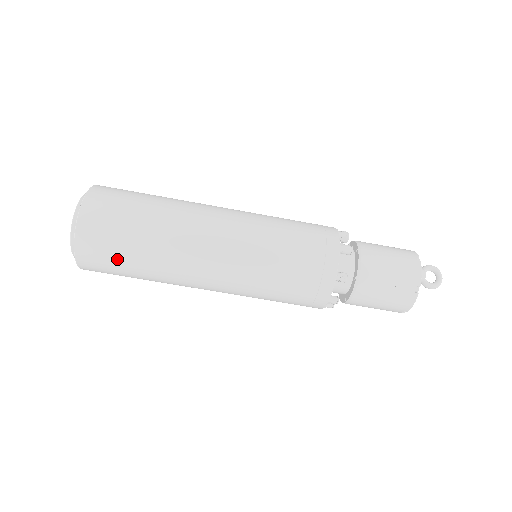
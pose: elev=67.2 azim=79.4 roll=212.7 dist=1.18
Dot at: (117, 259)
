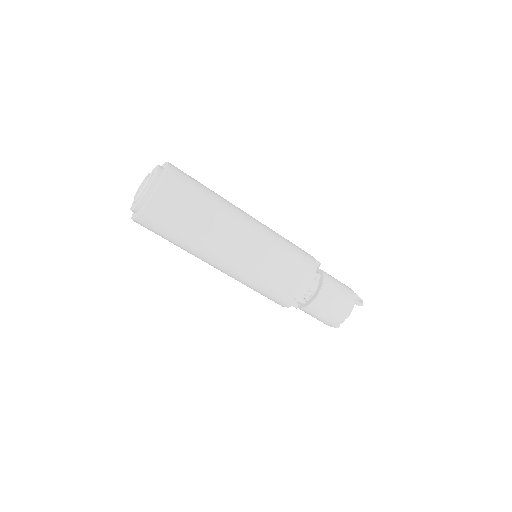
Dot at: (185, 205)
